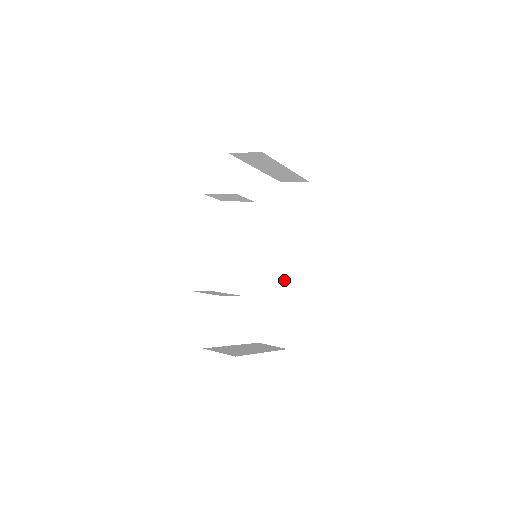
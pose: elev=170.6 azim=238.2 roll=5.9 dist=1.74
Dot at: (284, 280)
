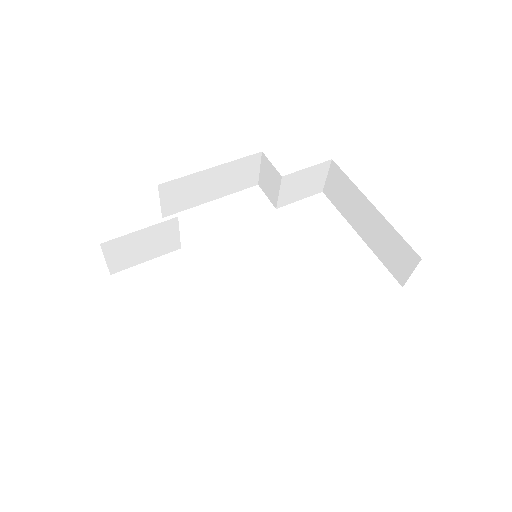
Dot at: occluded
